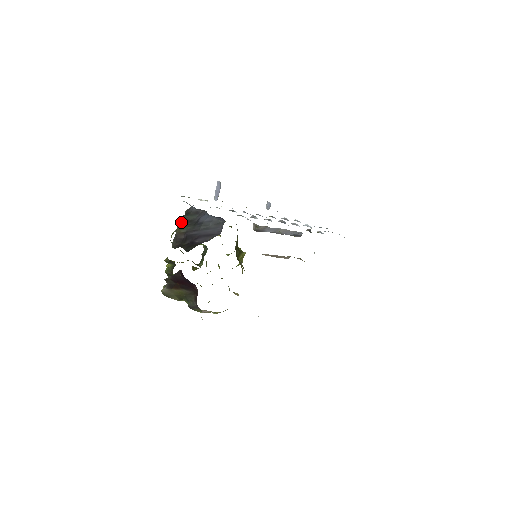
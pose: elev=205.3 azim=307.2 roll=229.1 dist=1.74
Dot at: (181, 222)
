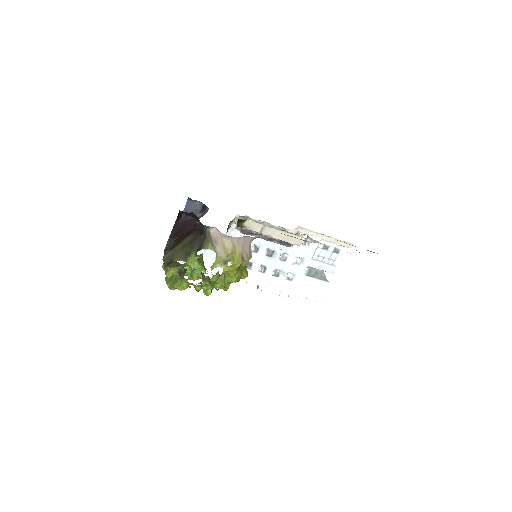
Dot at: occluded
